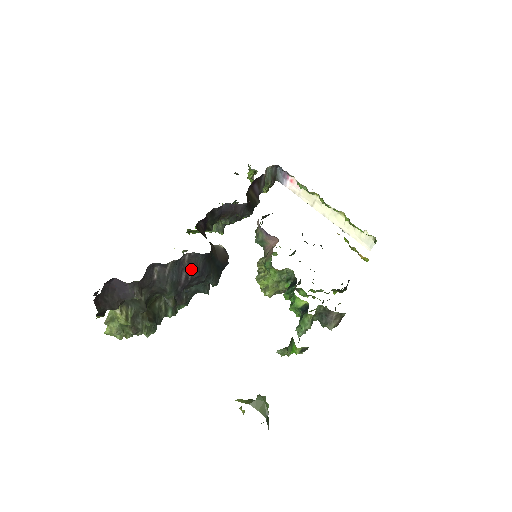
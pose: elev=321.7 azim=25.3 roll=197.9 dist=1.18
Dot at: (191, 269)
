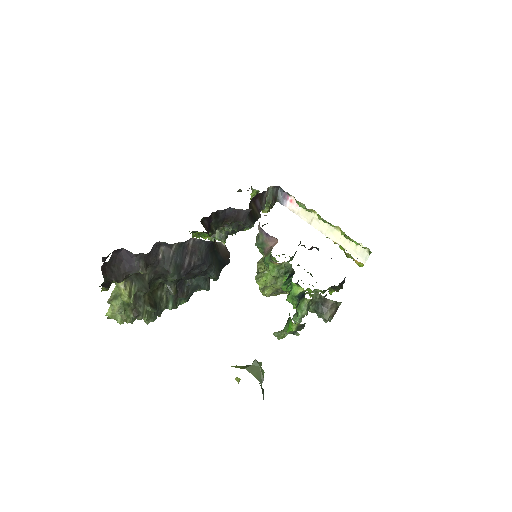
Dot at: (194, 255)
